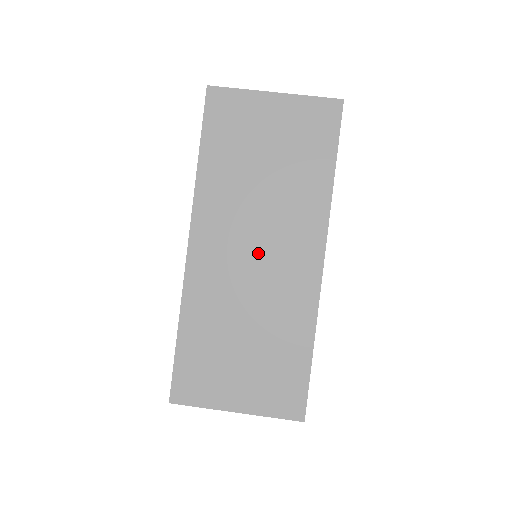
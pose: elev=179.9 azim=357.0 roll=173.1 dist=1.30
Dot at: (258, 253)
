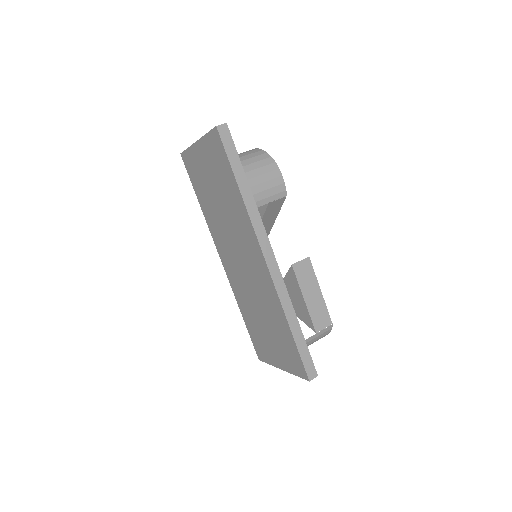
Dot at: (241, 260)
